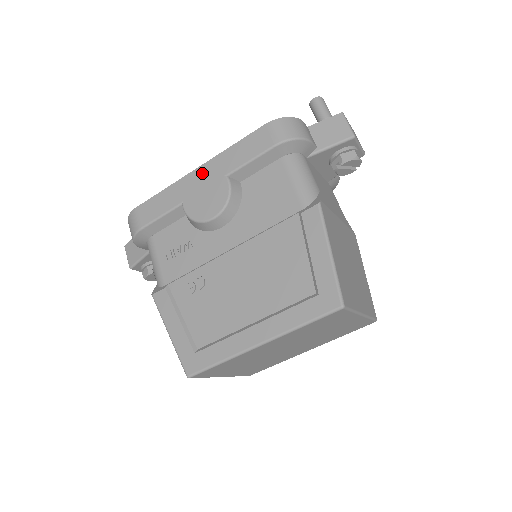
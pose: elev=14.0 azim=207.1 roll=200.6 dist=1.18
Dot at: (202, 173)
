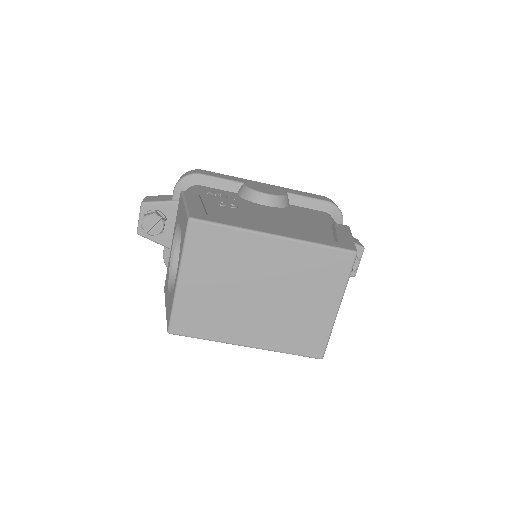
Dot at: (268, 185)
